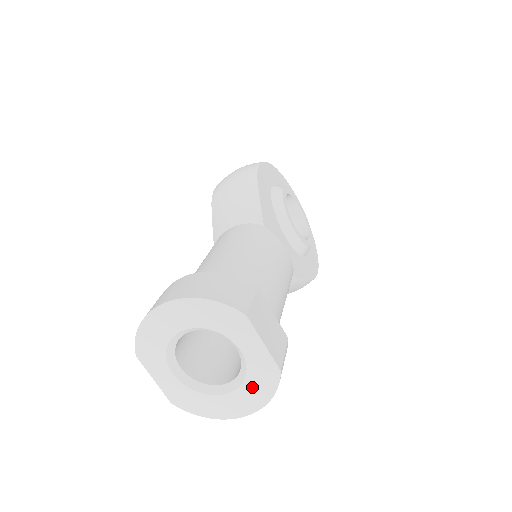
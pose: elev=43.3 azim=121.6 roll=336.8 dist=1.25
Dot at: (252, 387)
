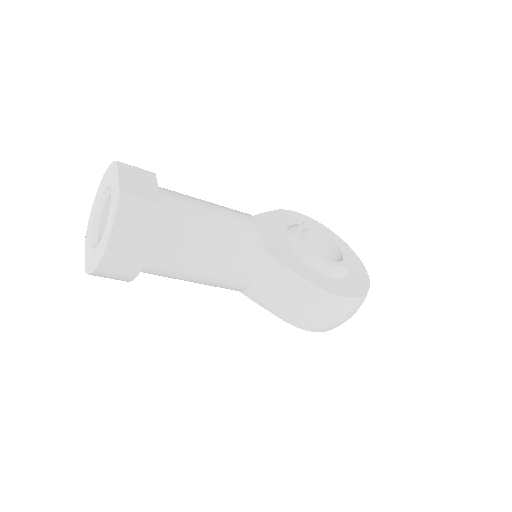
Dot at: (110, 220)
